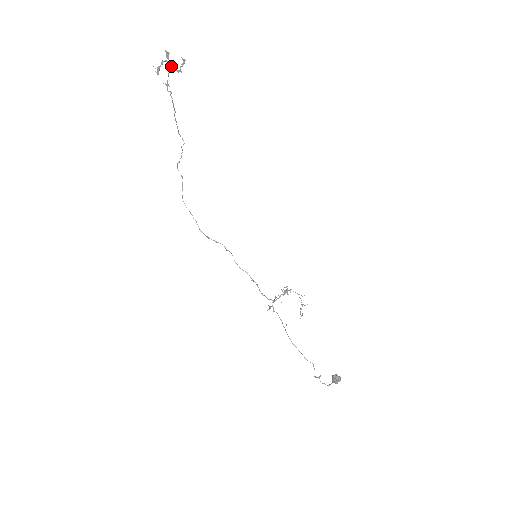
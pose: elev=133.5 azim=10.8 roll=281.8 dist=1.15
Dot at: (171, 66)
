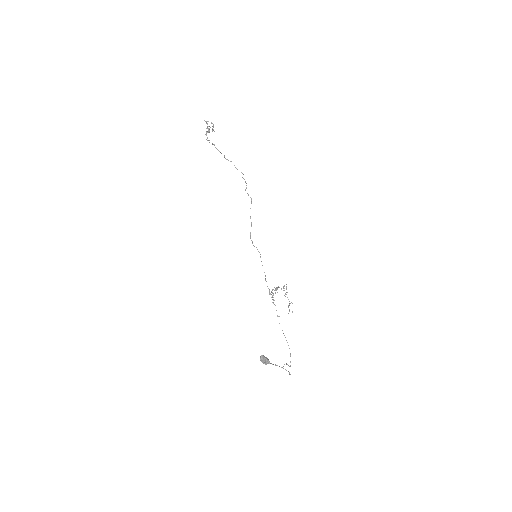
Dot at: (209, 129)
